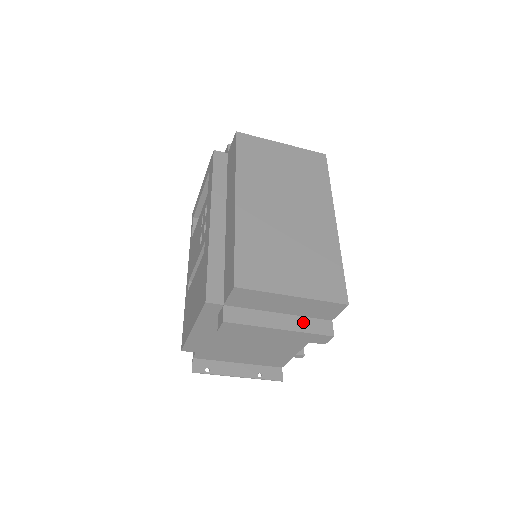
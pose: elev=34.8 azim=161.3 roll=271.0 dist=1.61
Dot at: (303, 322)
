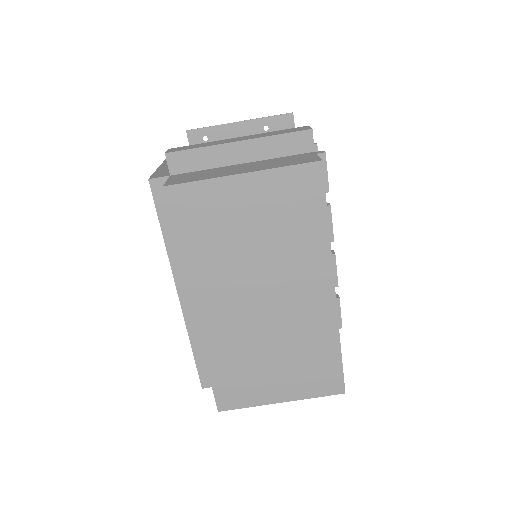
Dot at: occluded
